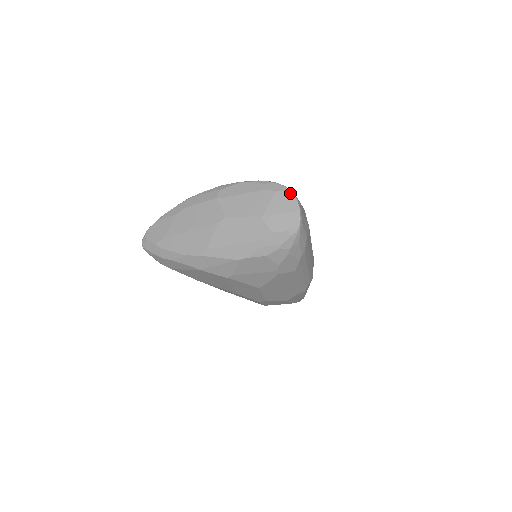
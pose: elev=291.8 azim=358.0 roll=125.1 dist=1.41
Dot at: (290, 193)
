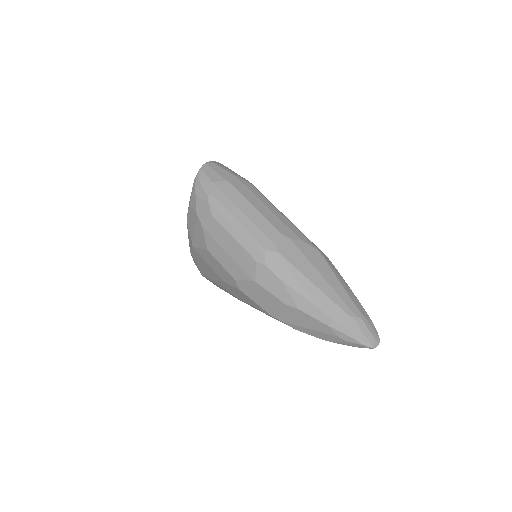
Dot at: occluded
